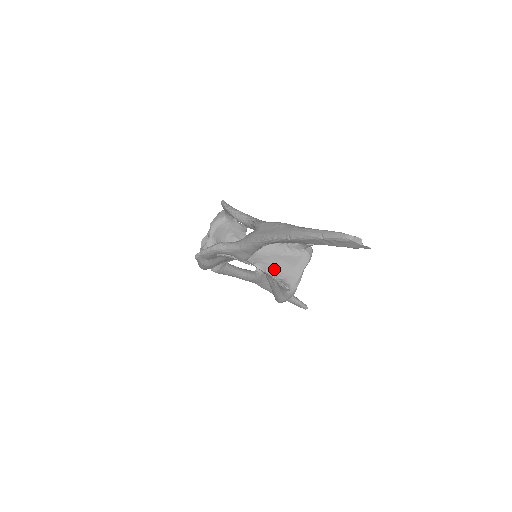
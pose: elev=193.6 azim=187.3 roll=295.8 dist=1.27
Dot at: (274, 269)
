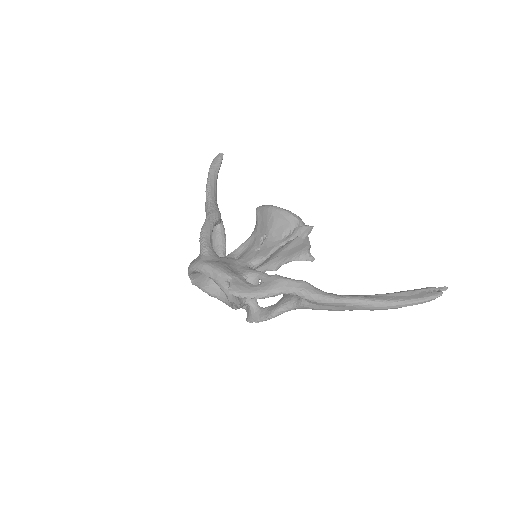
Dot at: (289, 257)
